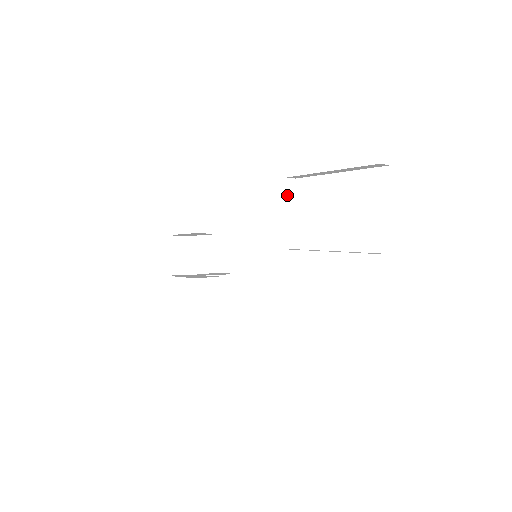
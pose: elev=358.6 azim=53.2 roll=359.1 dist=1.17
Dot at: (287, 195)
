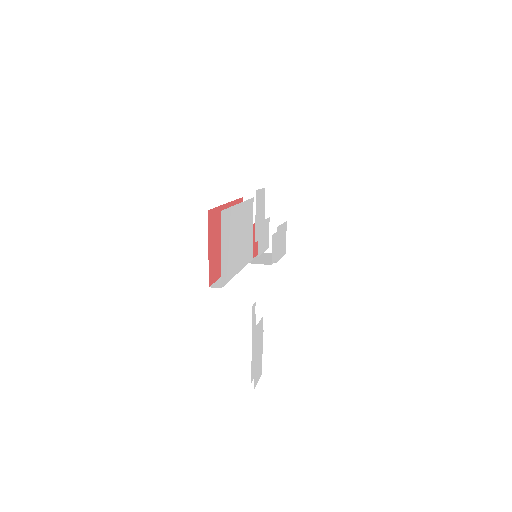
Dot at: occluded
